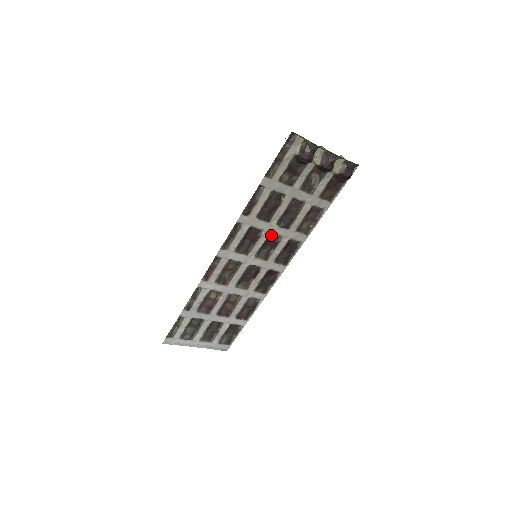
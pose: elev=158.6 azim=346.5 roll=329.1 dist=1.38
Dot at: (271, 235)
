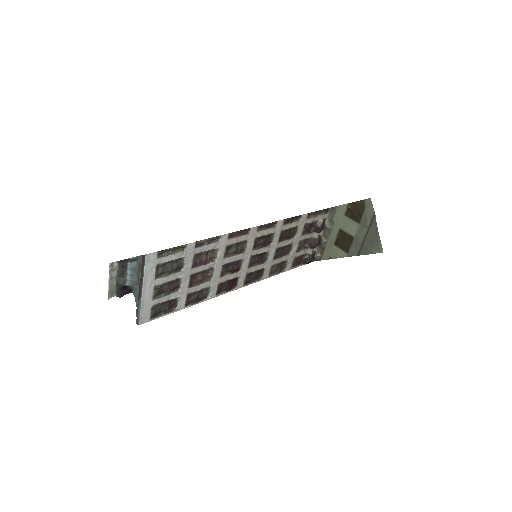
Dot at: (266, 253)
